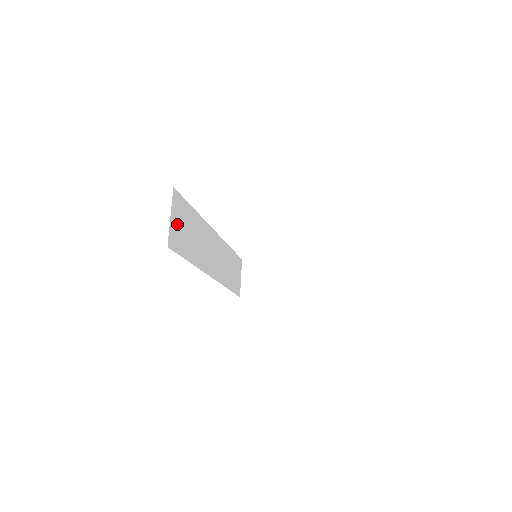
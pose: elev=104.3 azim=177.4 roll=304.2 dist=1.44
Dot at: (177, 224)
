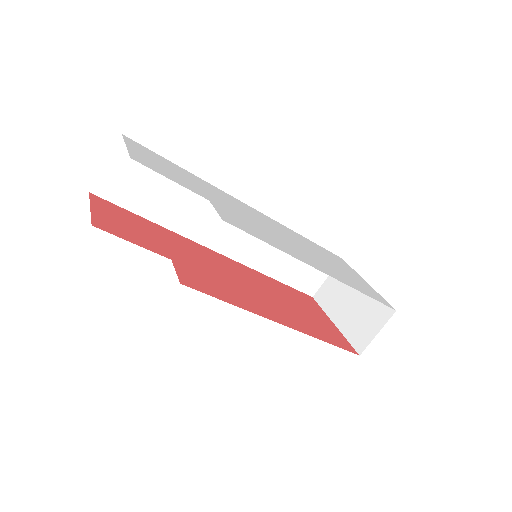
Dot at: (123, 175)
